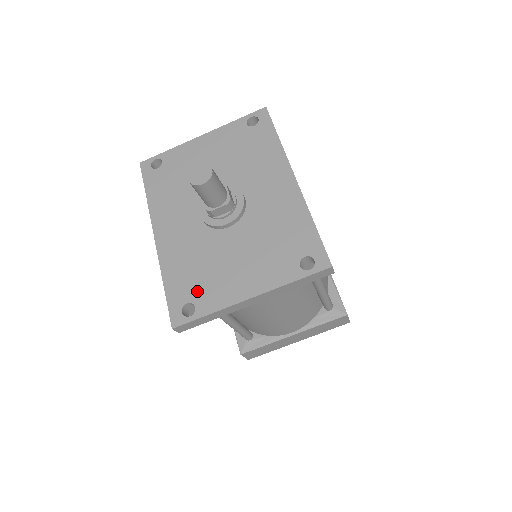
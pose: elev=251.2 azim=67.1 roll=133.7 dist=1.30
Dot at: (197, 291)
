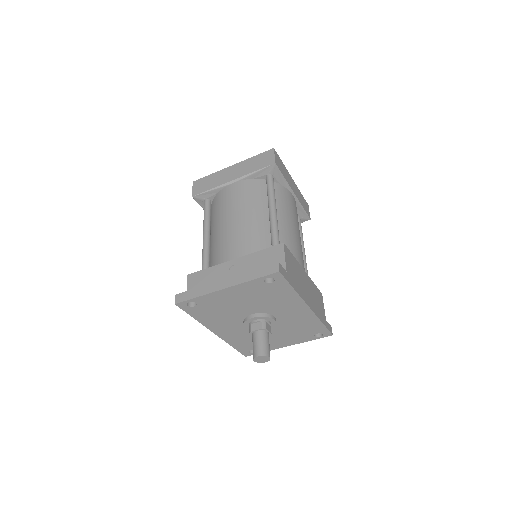
Dot at: occluded
